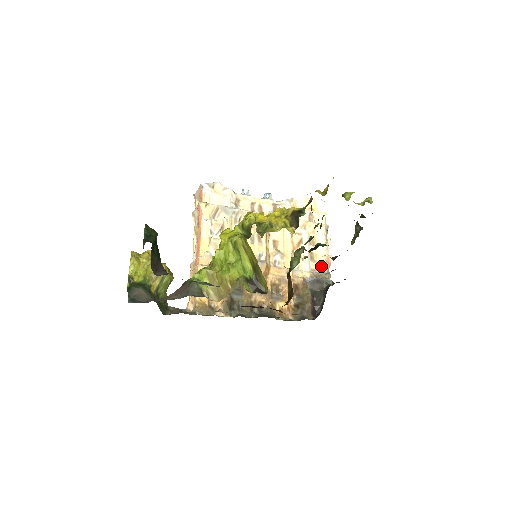
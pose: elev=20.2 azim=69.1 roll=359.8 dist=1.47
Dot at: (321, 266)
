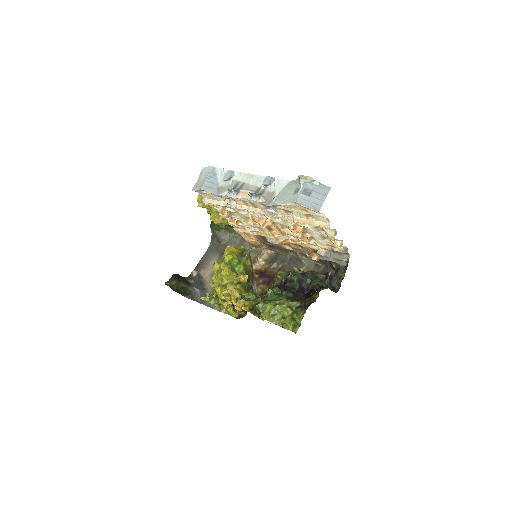
Dot at: occluded
